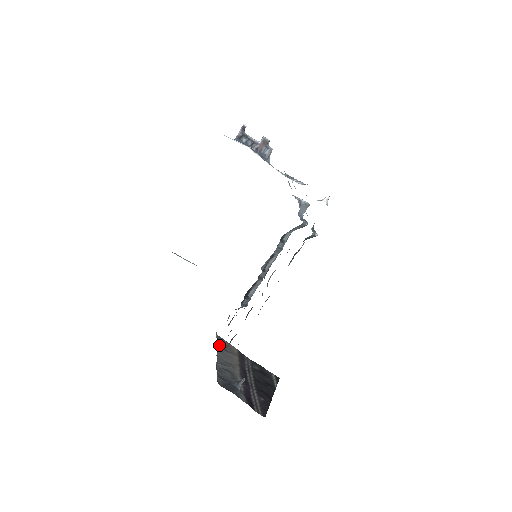
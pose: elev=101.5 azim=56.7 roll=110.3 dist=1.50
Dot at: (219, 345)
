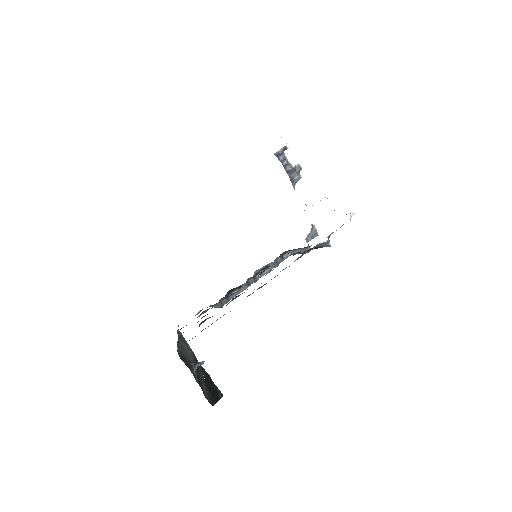
Dot at: occluded
